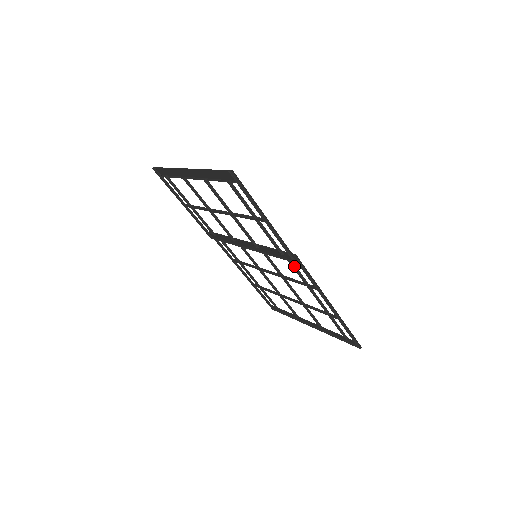
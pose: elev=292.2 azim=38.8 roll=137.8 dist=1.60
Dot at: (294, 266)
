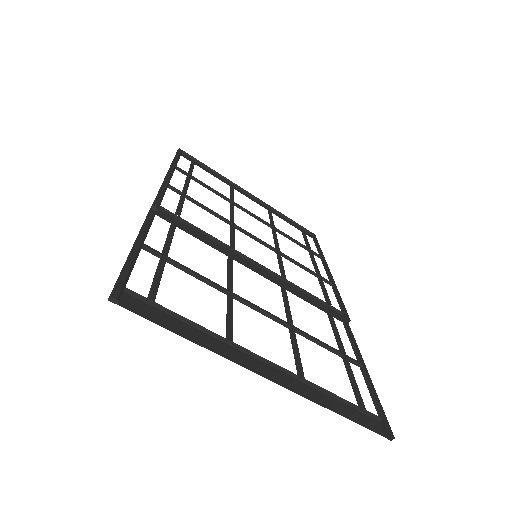
Dot at: (327, 298)
